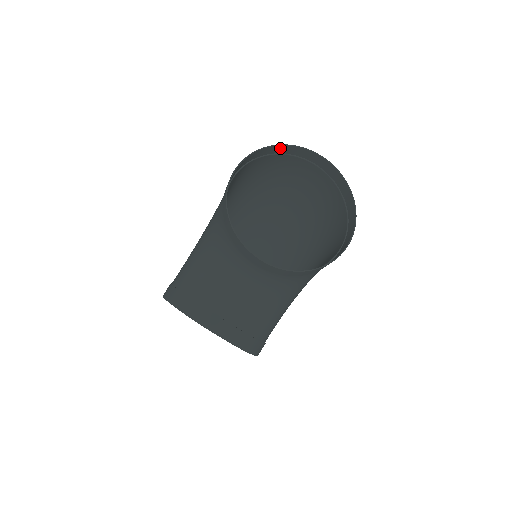
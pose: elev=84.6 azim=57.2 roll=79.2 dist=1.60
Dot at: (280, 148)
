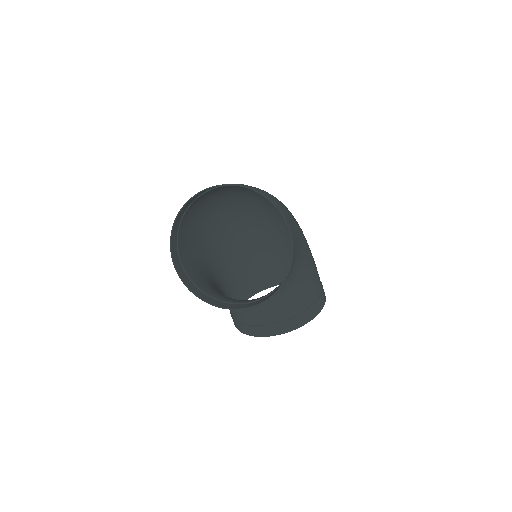
Dot at: (183, 210)
